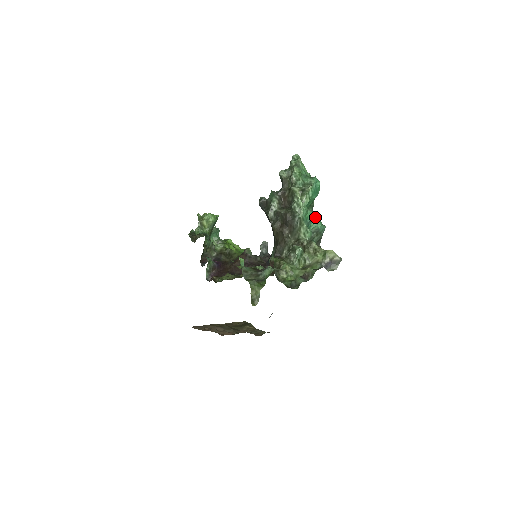
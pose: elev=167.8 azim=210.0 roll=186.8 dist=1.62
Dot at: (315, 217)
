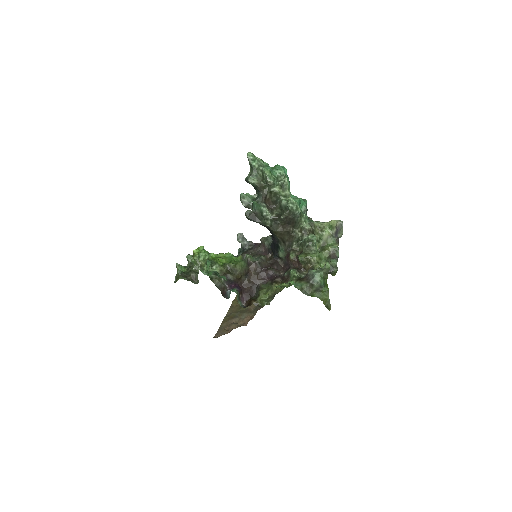
Dot at: occluded
